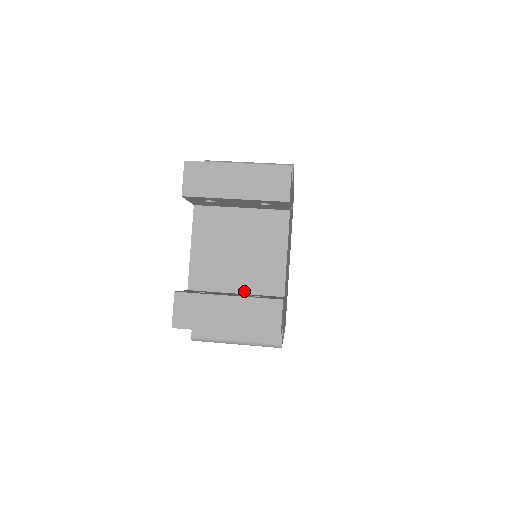
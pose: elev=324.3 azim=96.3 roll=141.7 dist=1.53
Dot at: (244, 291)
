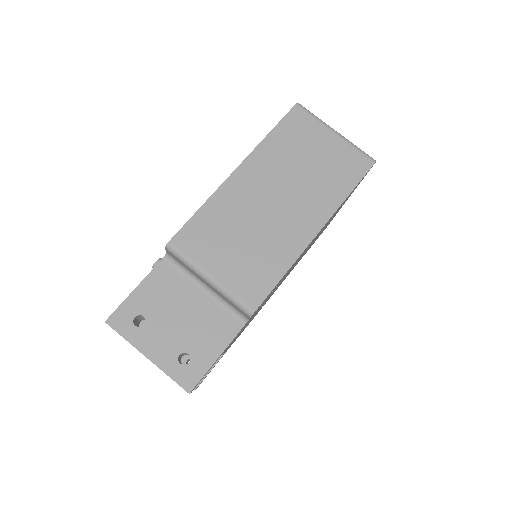
Dot at: occluded
